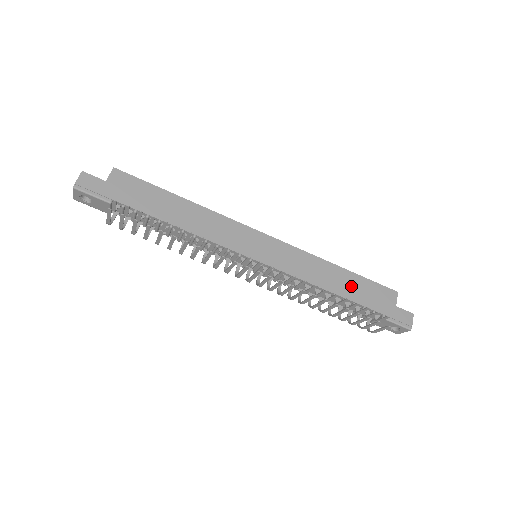
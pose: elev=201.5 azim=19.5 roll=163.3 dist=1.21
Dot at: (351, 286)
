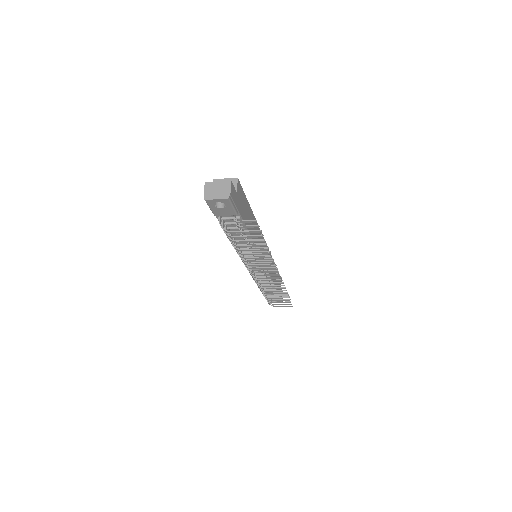
Dot at: occluded
